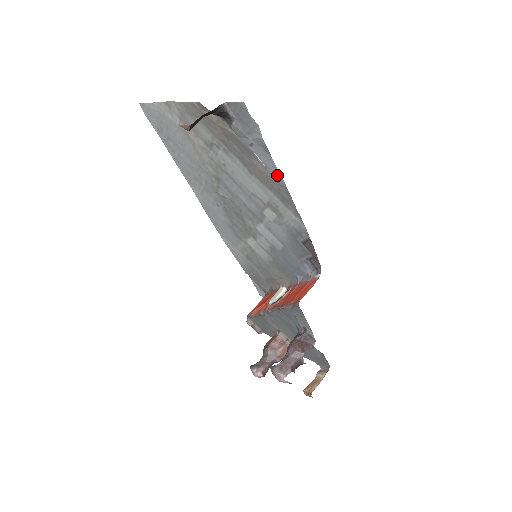
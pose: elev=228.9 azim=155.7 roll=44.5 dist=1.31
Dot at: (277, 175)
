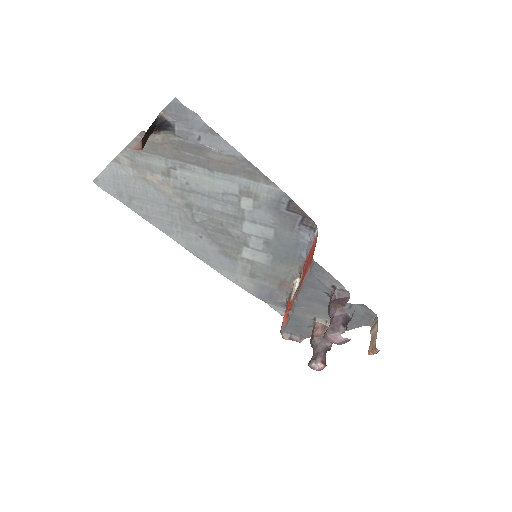
Dot at: (233, 152)
